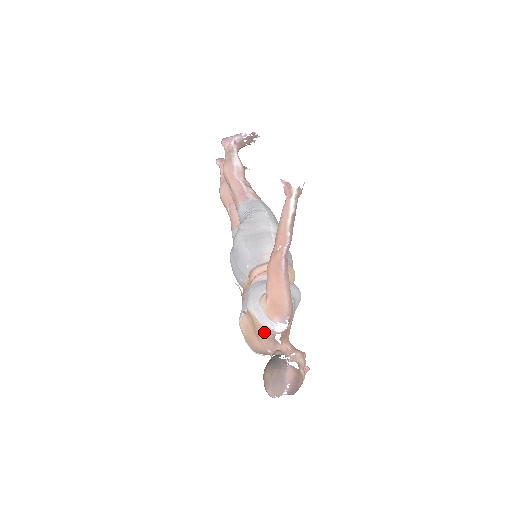
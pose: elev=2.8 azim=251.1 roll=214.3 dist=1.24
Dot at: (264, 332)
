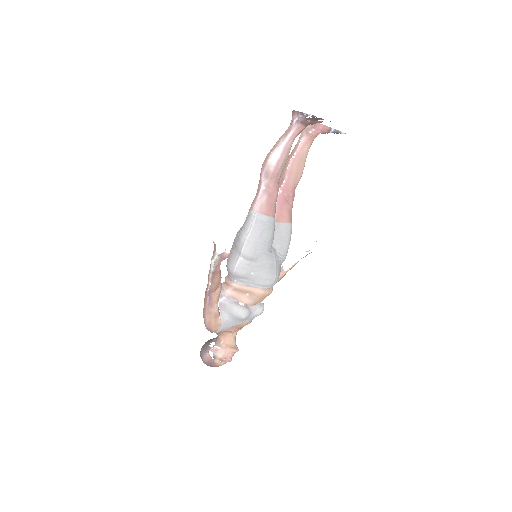
Dot at: occluded
